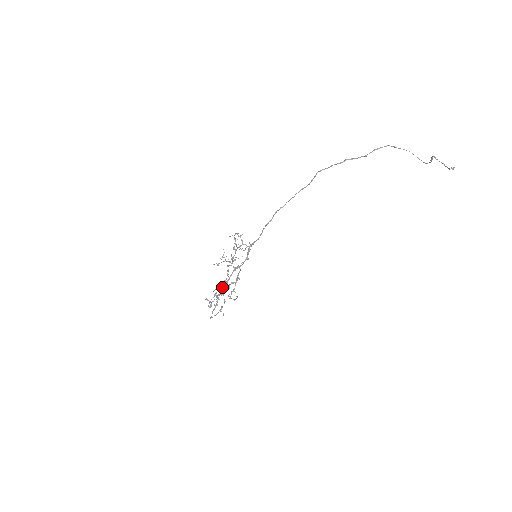
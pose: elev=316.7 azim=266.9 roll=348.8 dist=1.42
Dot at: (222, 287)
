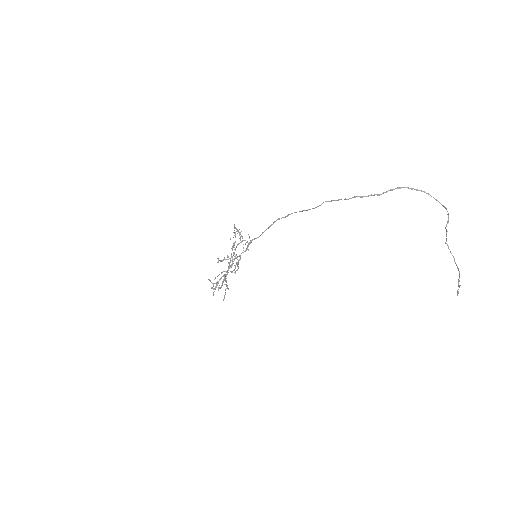
Dot at: (223, 281)
